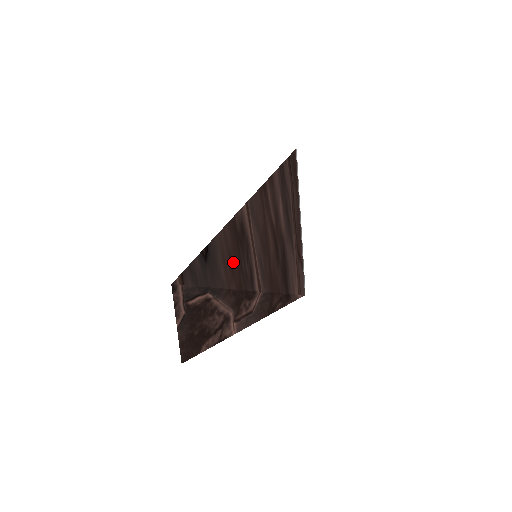
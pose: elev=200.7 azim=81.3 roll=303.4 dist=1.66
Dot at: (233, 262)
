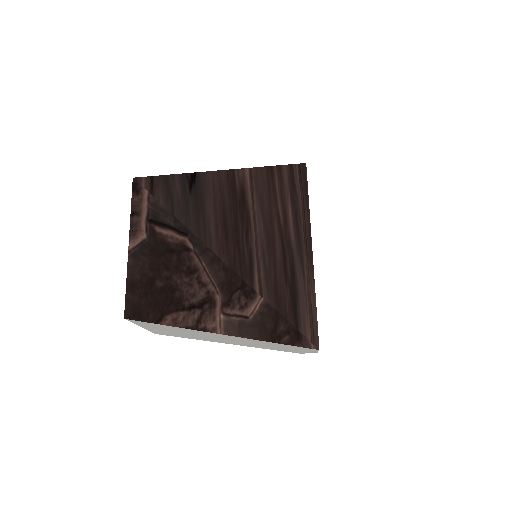
Dot at: (227, 225)
